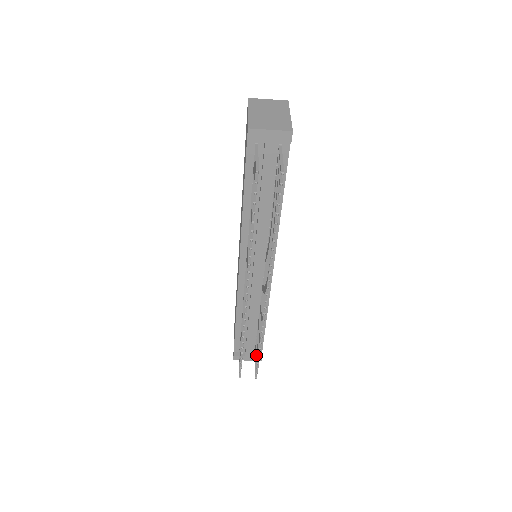
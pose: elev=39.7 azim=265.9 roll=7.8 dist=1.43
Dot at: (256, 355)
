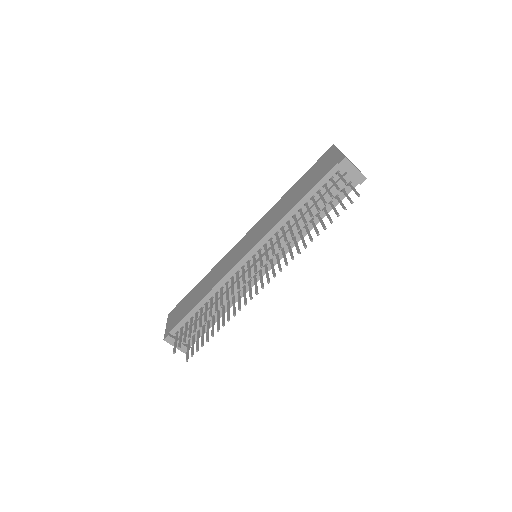
Dot at: (198, 341)
